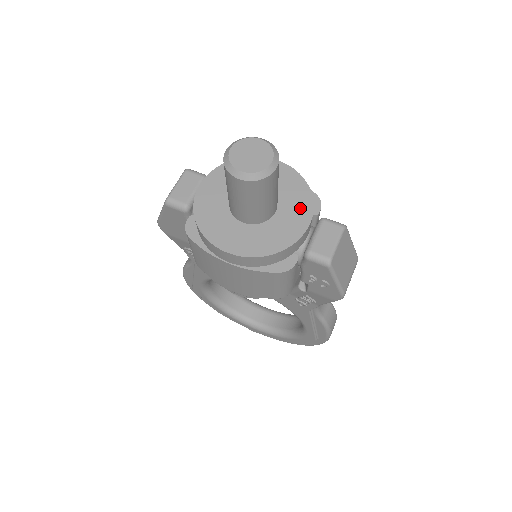
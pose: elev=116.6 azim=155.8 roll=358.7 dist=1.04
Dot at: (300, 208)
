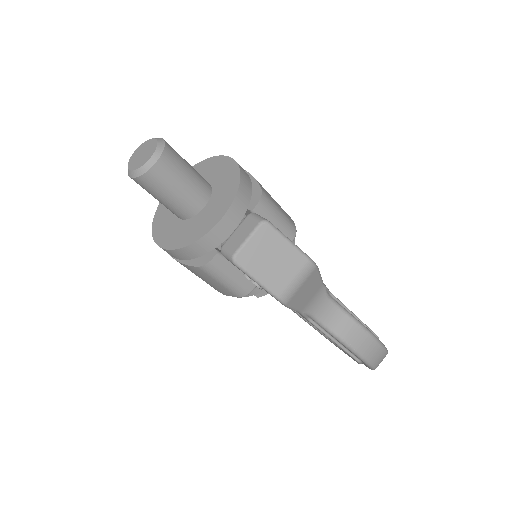
Dot at: (222, 203)
